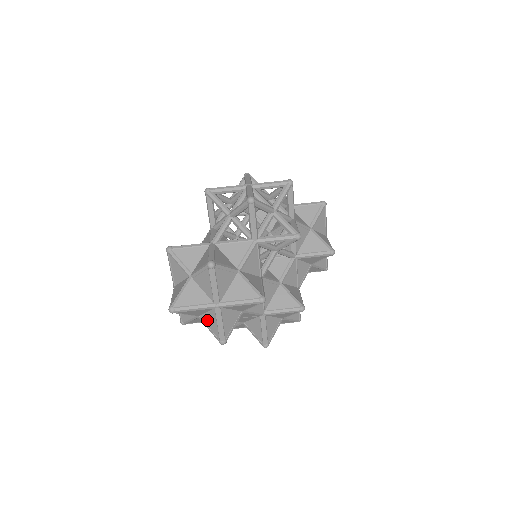
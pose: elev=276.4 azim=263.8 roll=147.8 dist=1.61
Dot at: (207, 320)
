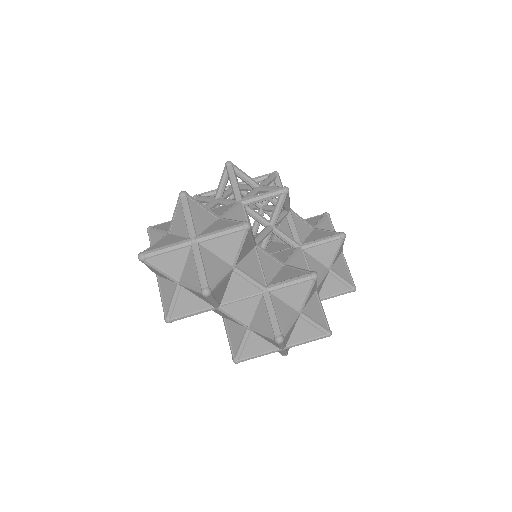
Dot at: (187, 275)
